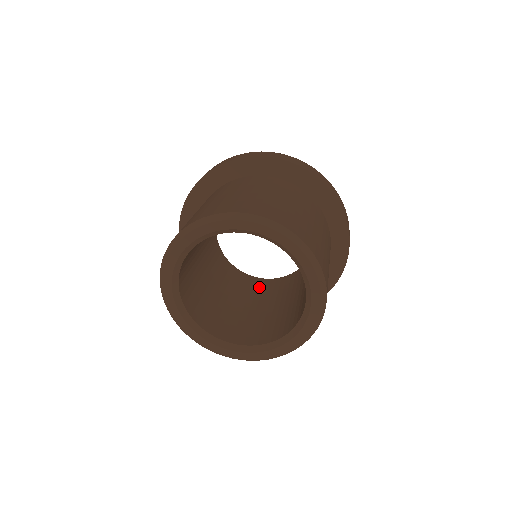
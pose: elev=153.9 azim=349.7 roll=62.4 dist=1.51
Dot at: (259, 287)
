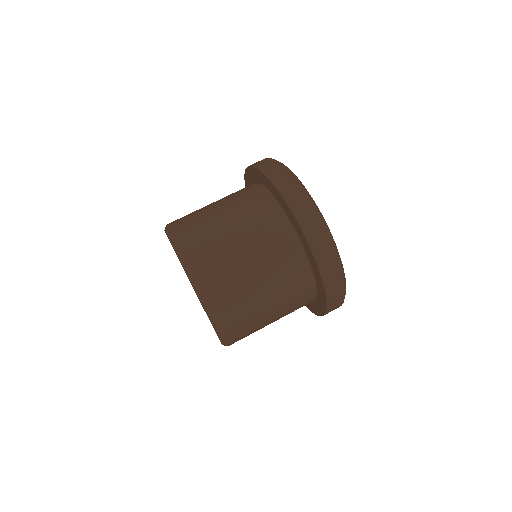
Dot at: occluded
